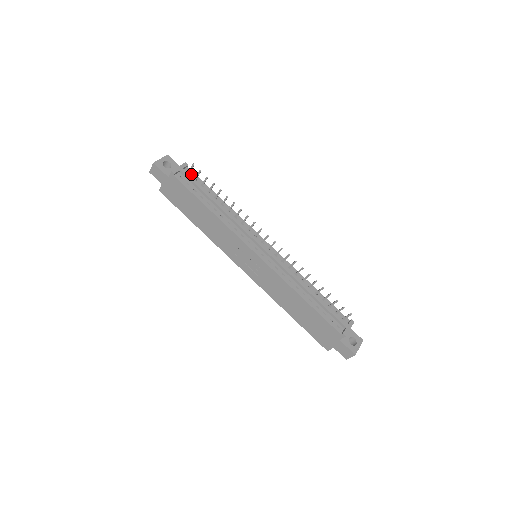
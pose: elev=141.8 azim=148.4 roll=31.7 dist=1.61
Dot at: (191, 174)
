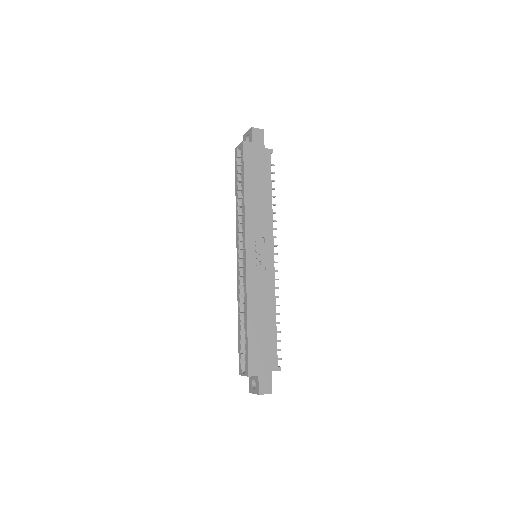
Dot at: occluded
